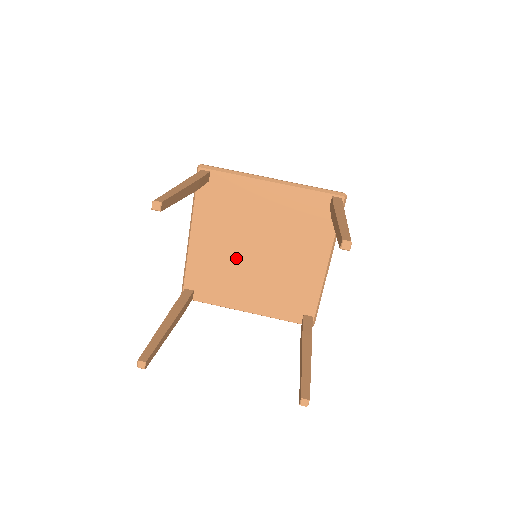
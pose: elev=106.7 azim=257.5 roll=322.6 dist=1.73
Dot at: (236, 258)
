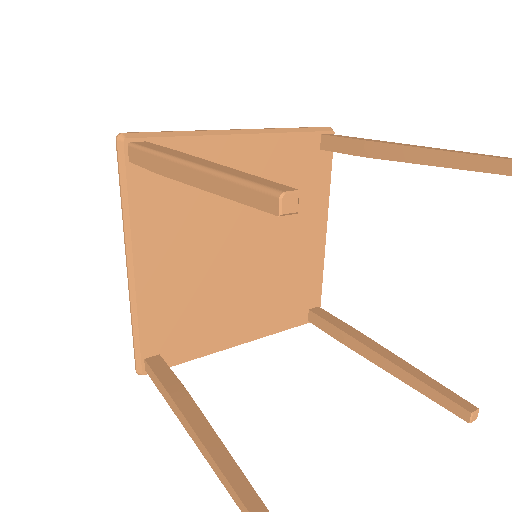
Dot at: (214, 273)
